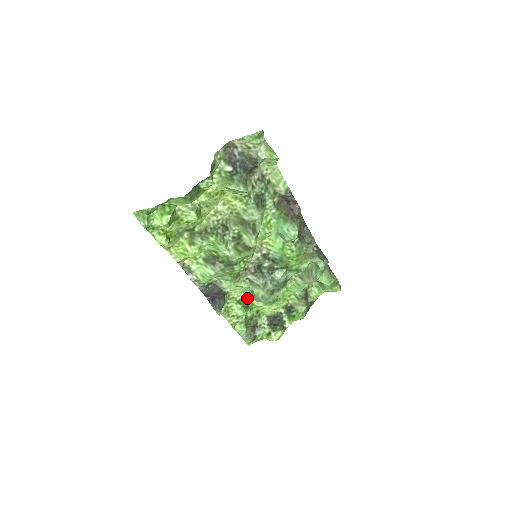
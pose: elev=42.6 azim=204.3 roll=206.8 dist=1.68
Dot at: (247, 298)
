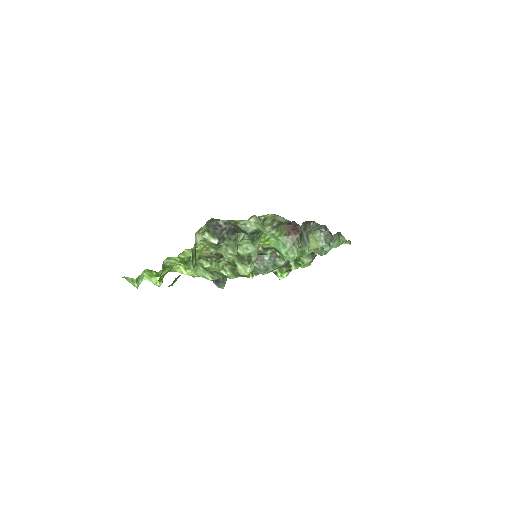
Dot at: occluded
